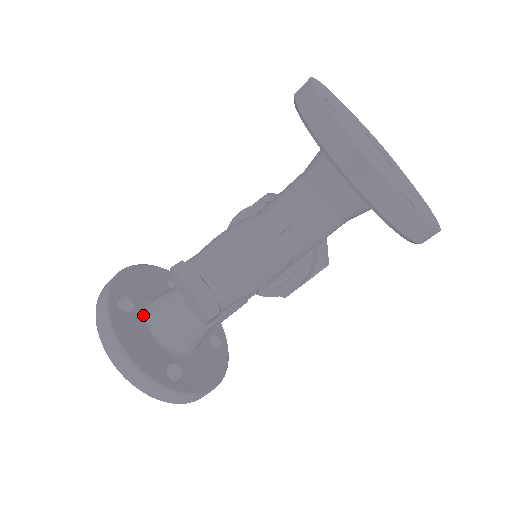
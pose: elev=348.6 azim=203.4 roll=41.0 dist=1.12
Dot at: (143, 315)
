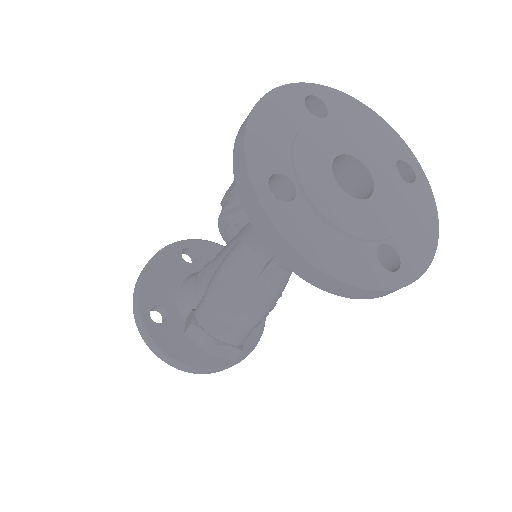
Dot at: (177, 314)
